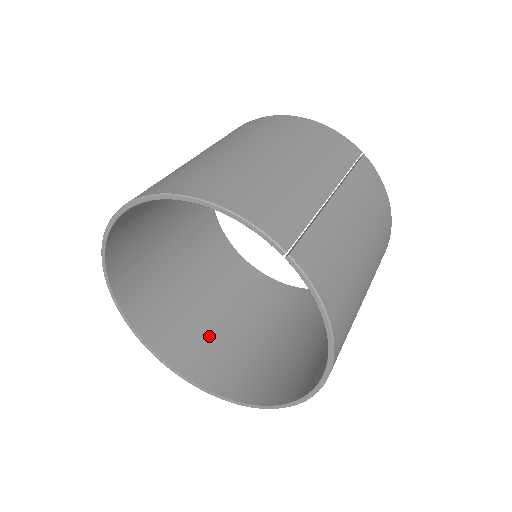
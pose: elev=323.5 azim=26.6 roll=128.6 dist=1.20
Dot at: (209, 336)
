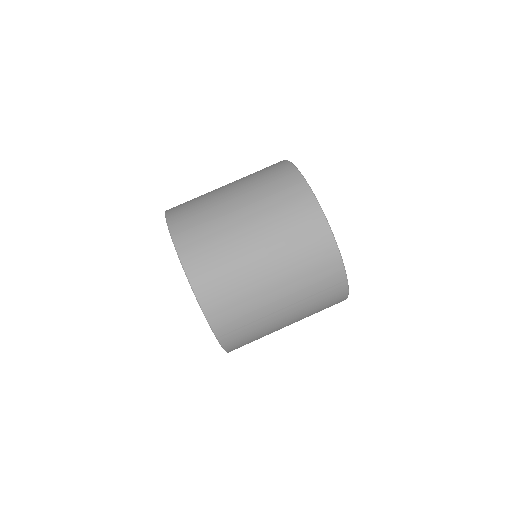
Dot at: occluded
